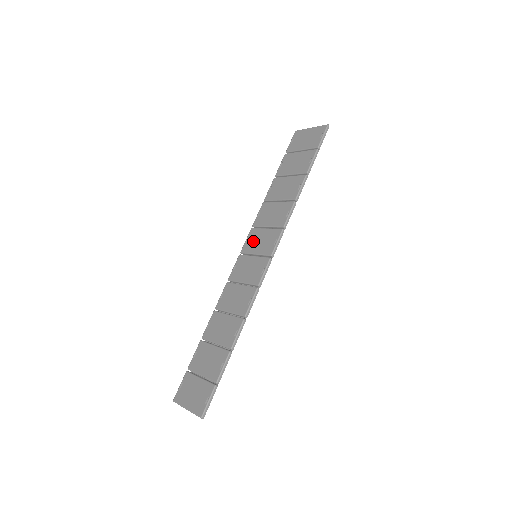
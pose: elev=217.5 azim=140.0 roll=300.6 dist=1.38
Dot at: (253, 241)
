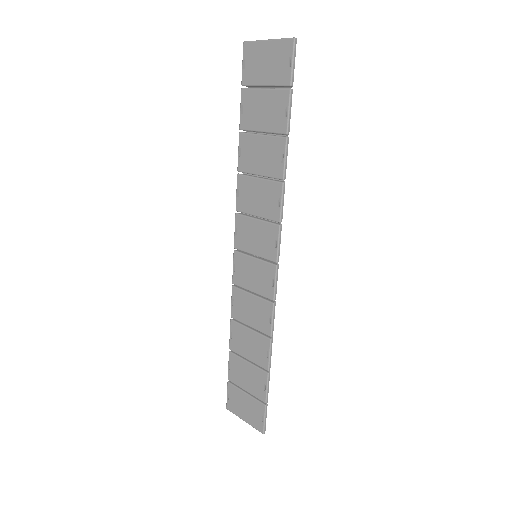
Dot at: (245, 235)
